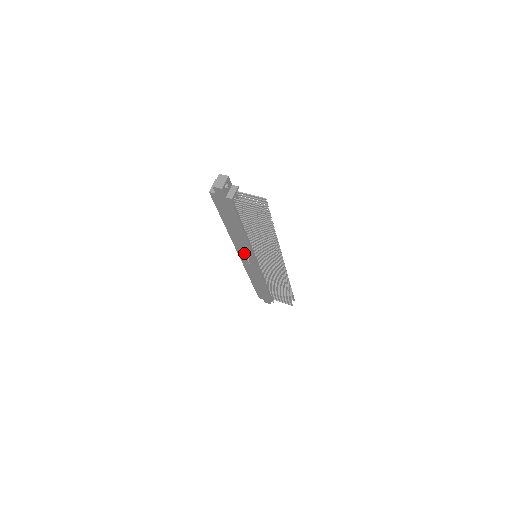
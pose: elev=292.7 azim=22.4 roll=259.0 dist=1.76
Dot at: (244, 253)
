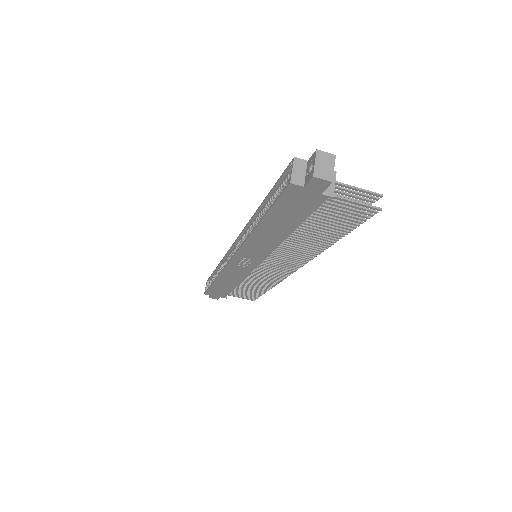
Dot at: (248, 256)
